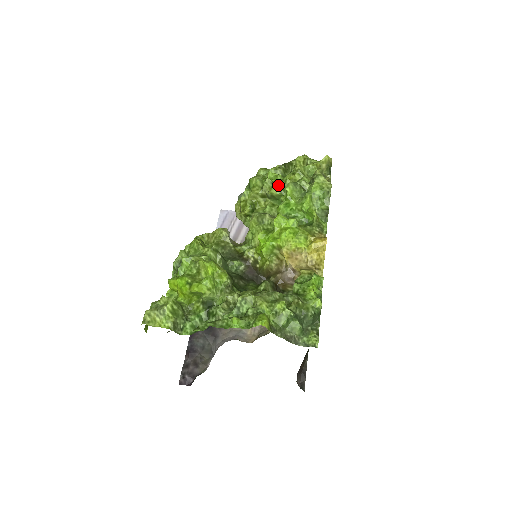
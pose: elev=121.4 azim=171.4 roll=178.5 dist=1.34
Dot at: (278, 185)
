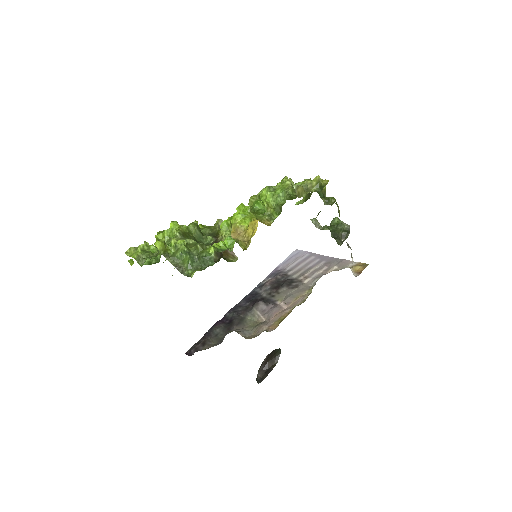
Dot at: occluded
